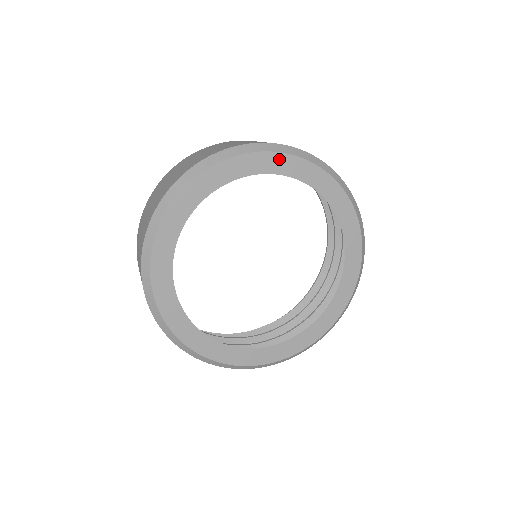
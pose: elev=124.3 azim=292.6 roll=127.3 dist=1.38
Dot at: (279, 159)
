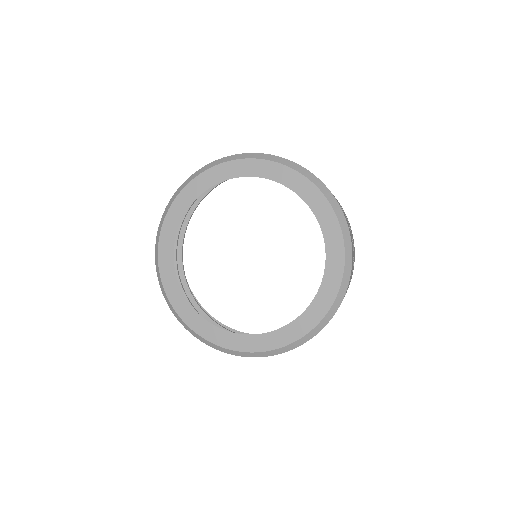
Dot at: (292, 175)
